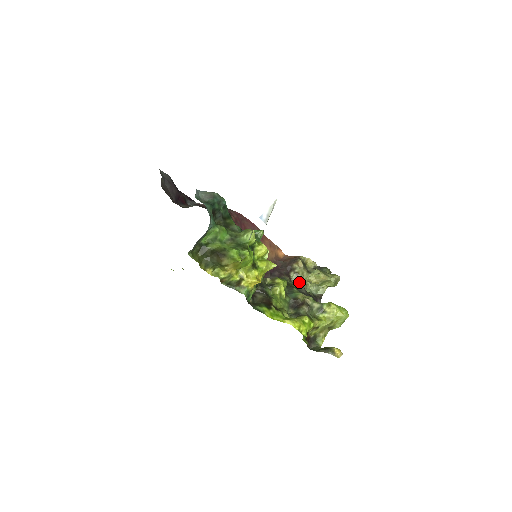
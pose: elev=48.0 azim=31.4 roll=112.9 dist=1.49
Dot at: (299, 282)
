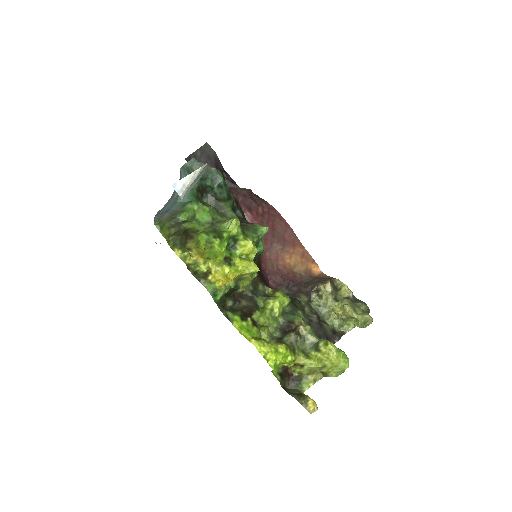
Dot at: (320, 308)
